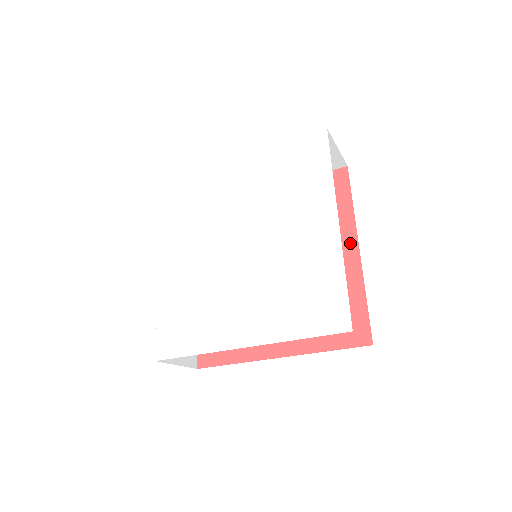
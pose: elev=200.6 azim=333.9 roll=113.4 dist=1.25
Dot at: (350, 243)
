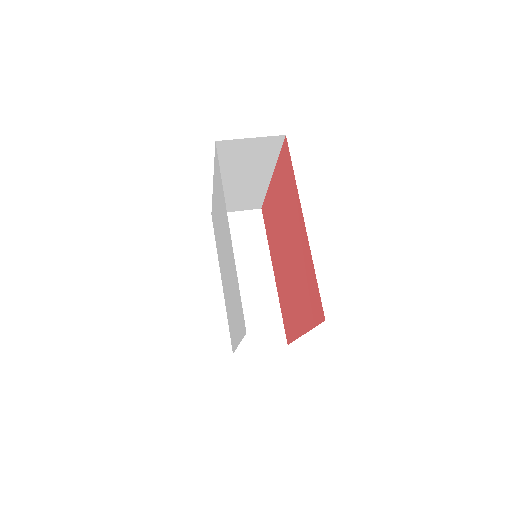
Dot at: (301, 218)
